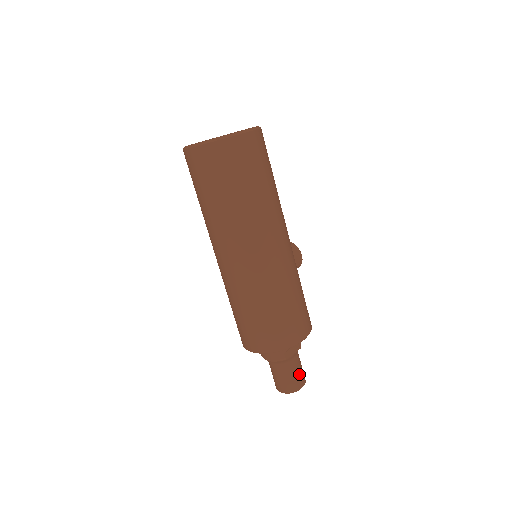
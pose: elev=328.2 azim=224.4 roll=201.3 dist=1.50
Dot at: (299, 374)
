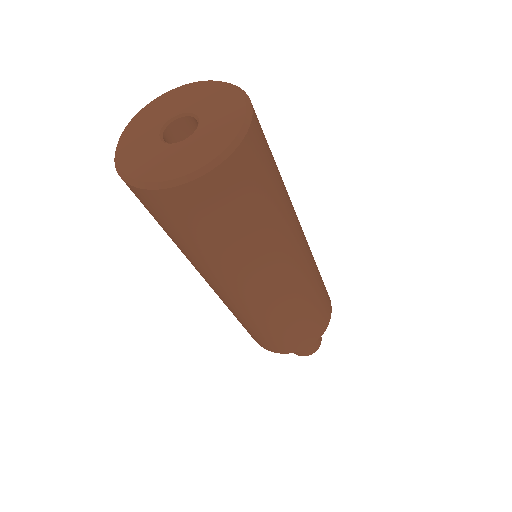
Dot at: occluded
